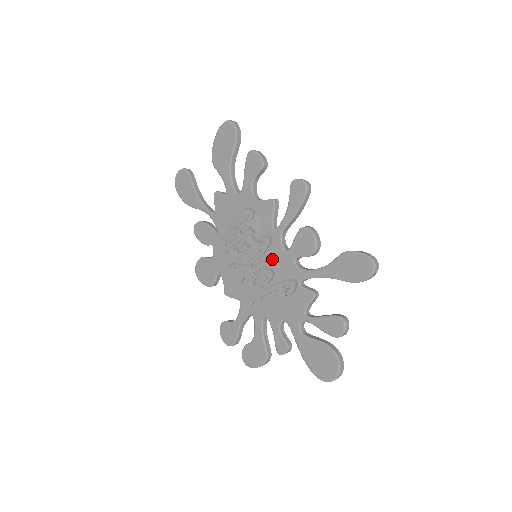
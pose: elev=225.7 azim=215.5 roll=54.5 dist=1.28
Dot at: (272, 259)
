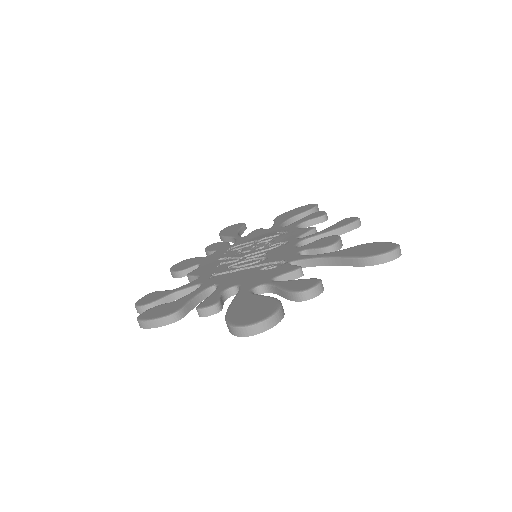
Dot at: (274, 252)
